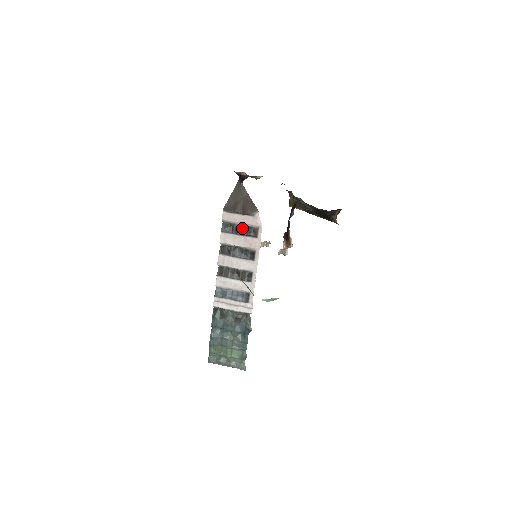
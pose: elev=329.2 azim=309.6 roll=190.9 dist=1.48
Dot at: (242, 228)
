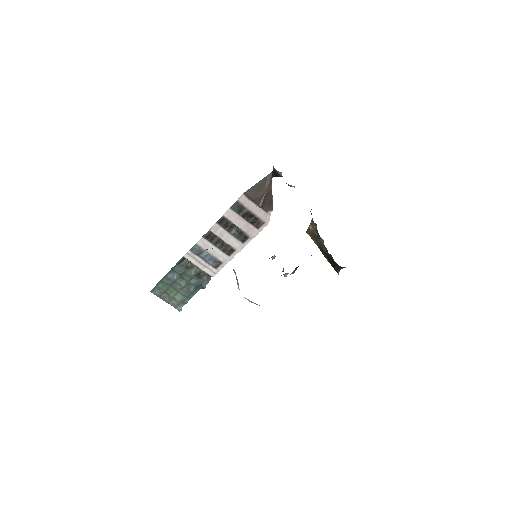
Dot at: (250, 215)
